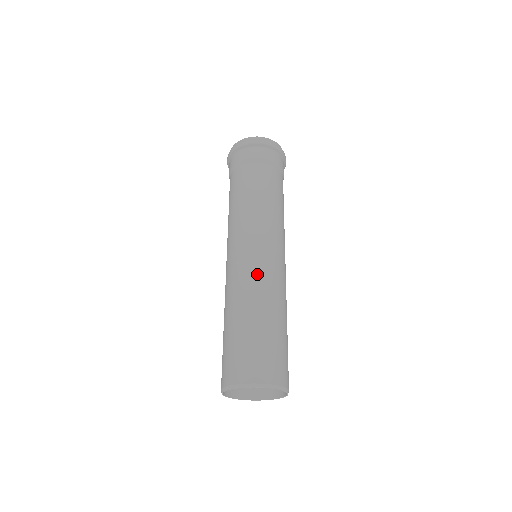
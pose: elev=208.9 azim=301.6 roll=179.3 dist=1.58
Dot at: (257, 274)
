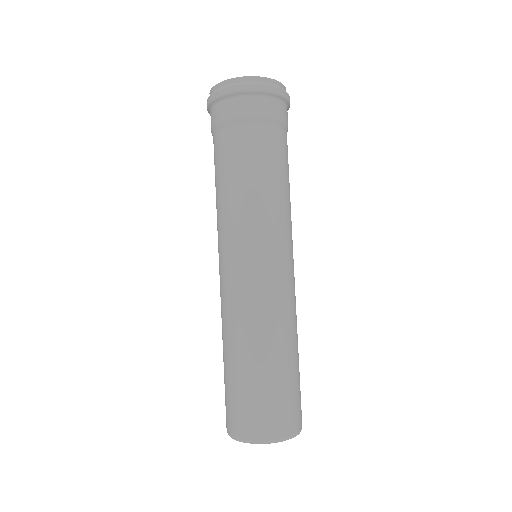
Dot at: (236, 303)
